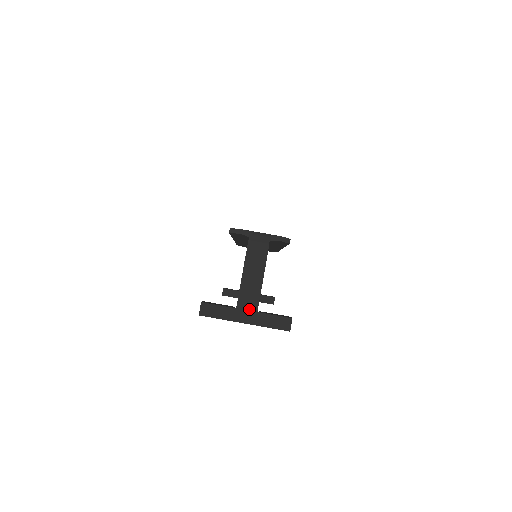
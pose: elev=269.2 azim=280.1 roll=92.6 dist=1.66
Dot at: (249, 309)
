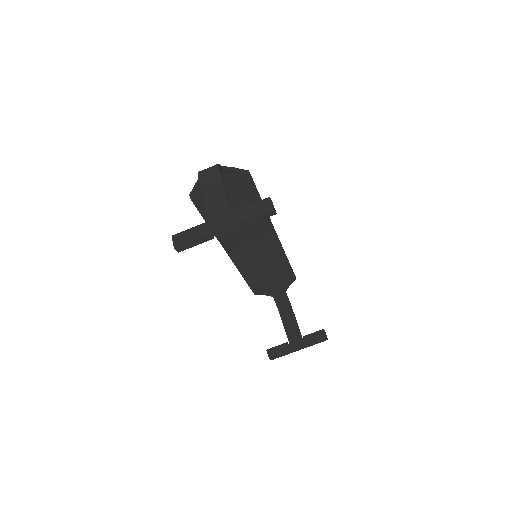
Dot at: (222, 214)
